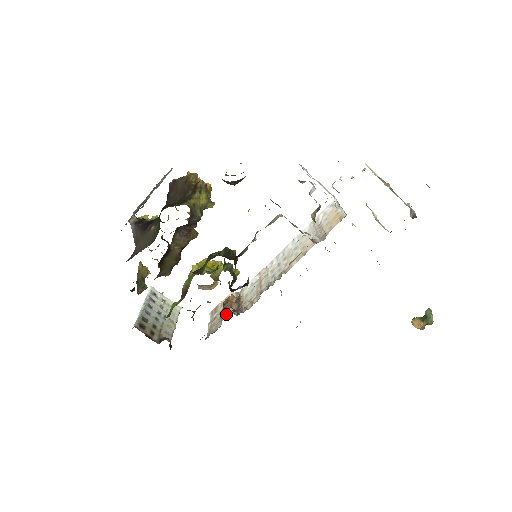
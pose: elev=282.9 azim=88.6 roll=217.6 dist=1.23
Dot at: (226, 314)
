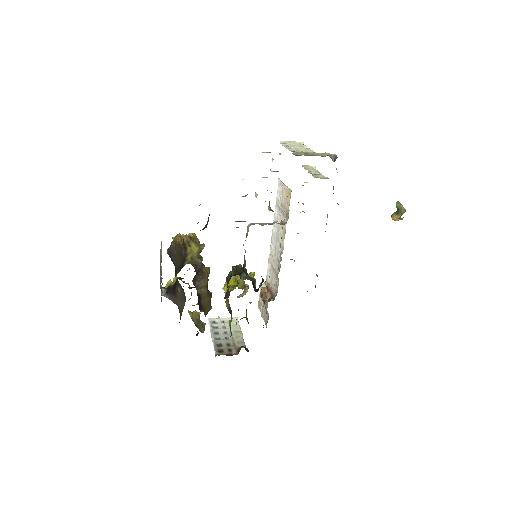
Dot at: (266, 305)
